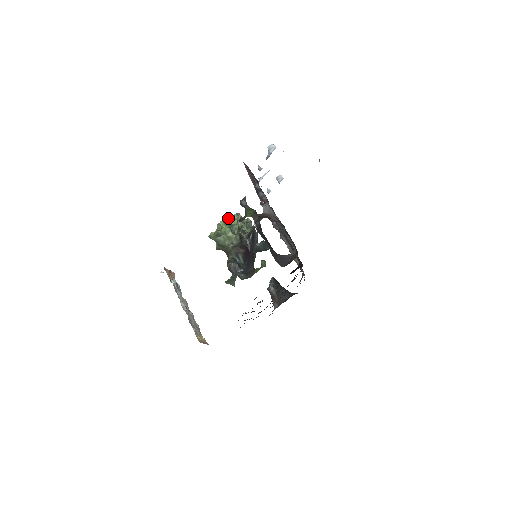
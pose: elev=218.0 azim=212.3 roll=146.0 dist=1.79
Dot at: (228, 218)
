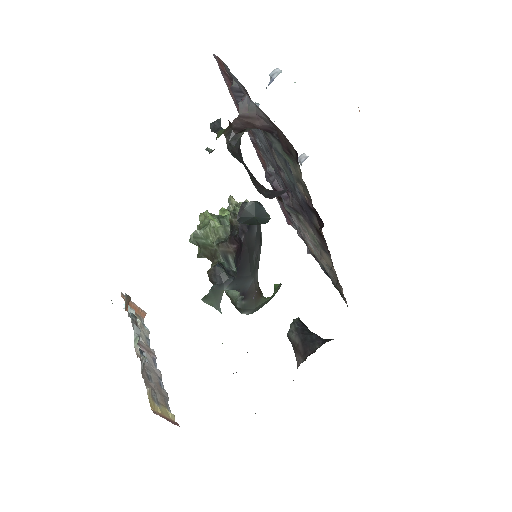
Dot at: (219, 210)
